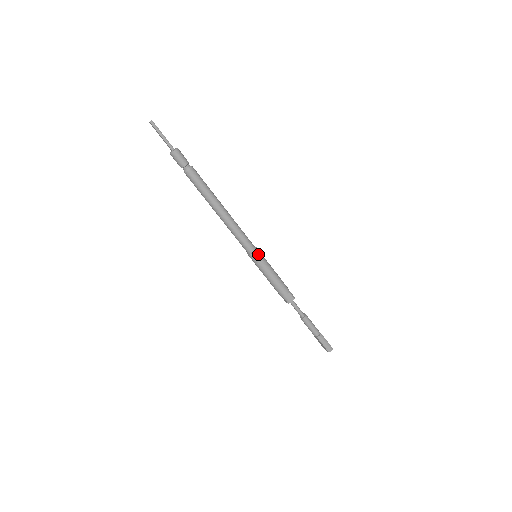
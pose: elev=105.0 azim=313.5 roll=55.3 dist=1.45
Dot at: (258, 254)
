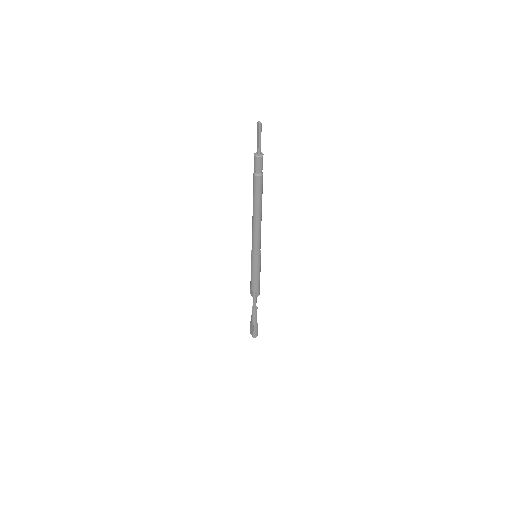
Dot at: (260, 257)
